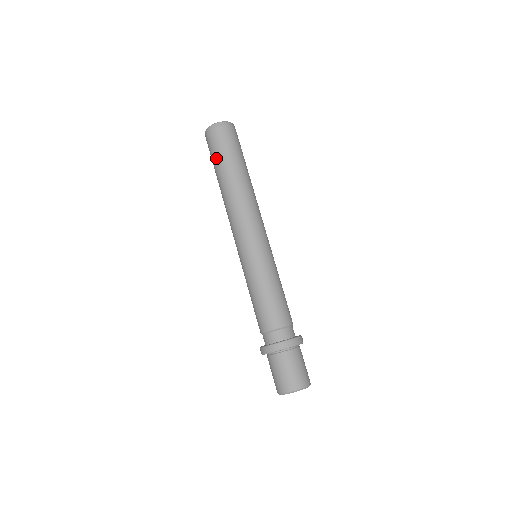
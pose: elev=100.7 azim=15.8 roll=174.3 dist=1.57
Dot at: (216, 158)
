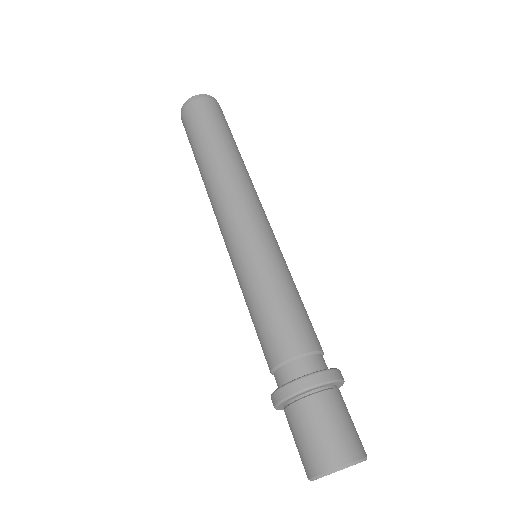
Dot at: (193, 136)
